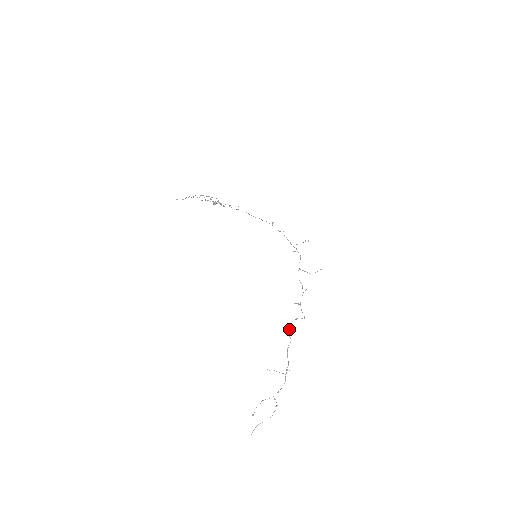
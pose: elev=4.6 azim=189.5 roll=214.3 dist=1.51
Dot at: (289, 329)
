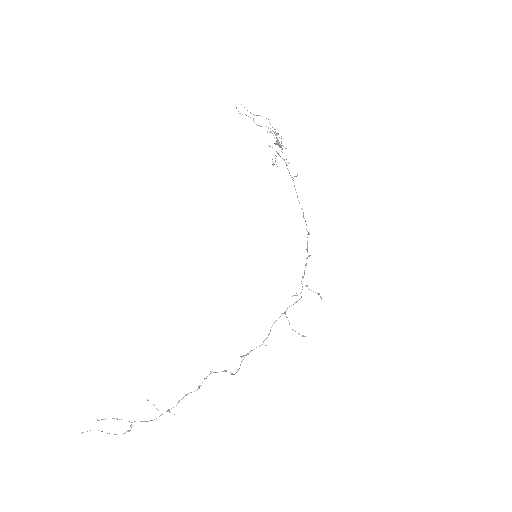
Dot at: (206, 378)
